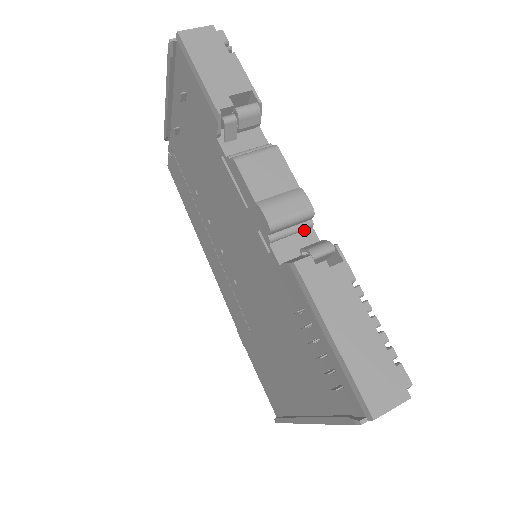
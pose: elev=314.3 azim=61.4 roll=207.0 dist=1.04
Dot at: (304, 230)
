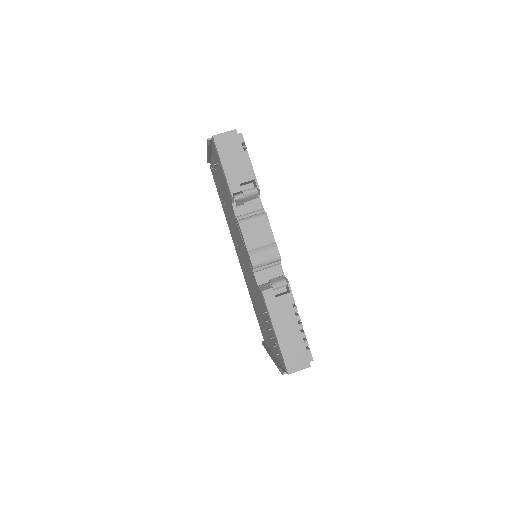
Dot at: (275, 265)
